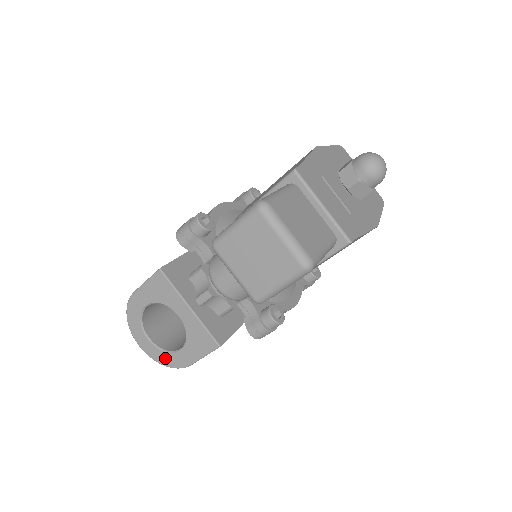
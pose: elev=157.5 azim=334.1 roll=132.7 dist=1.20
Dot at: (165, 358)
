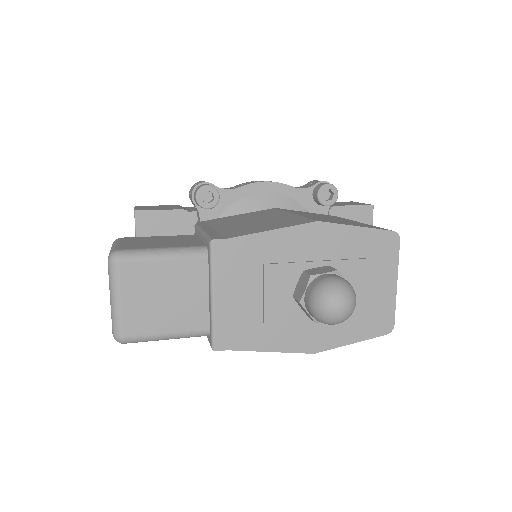
Dot at: occluded
